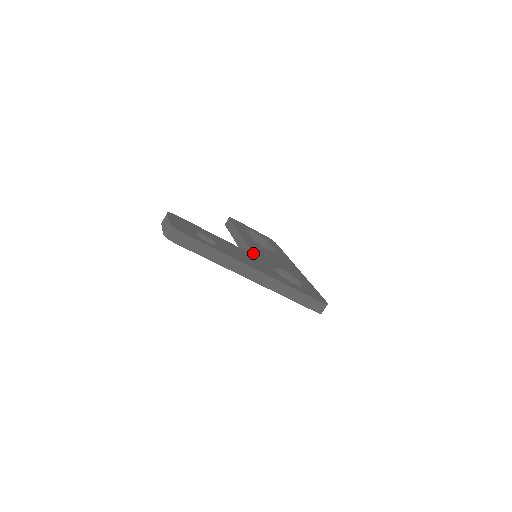
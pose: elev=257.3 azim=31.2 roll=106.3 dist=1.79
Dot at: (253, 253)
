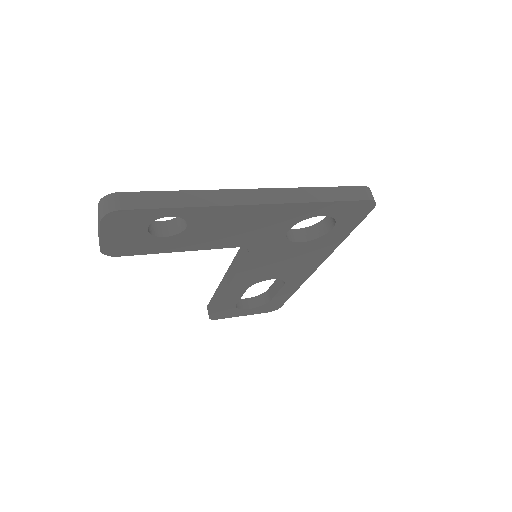
Dot at: occluded
